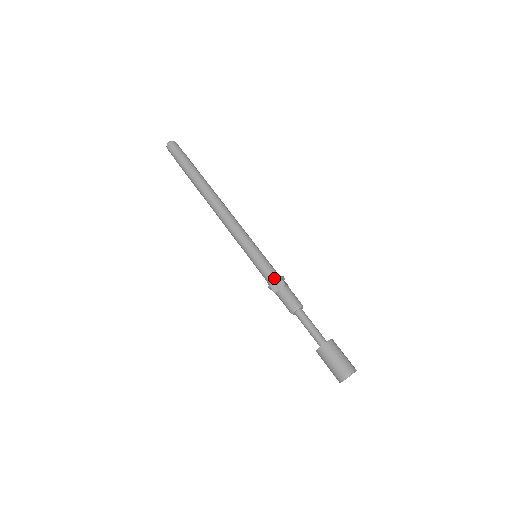
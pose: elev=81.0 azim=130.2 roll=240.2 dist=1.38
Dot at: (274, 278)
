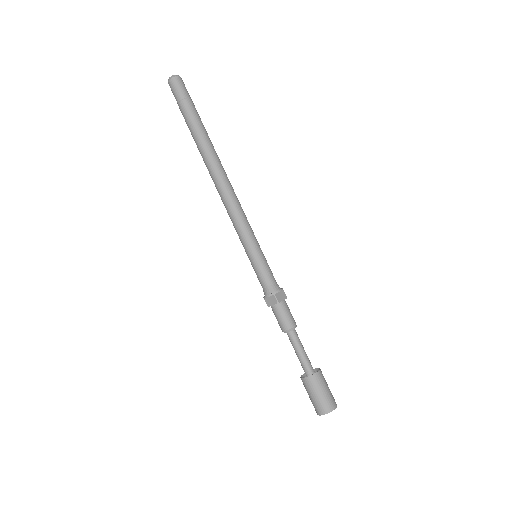
Dot at: (268, 292)
